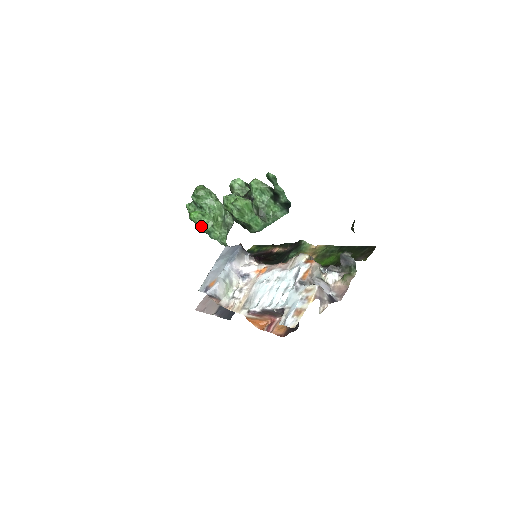
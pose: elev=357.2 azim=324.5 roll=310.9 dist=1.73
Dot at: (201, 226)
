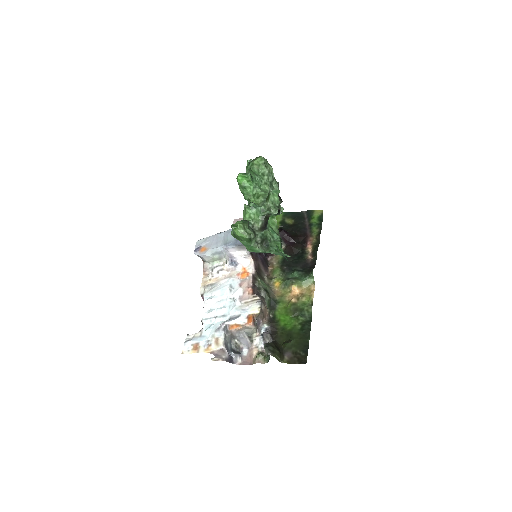
Dot at: (241, 192)
